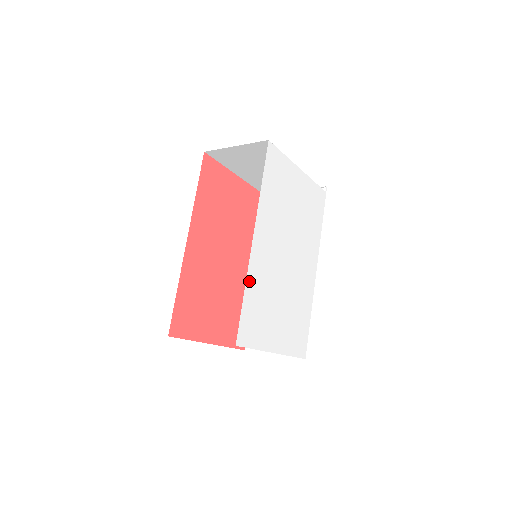
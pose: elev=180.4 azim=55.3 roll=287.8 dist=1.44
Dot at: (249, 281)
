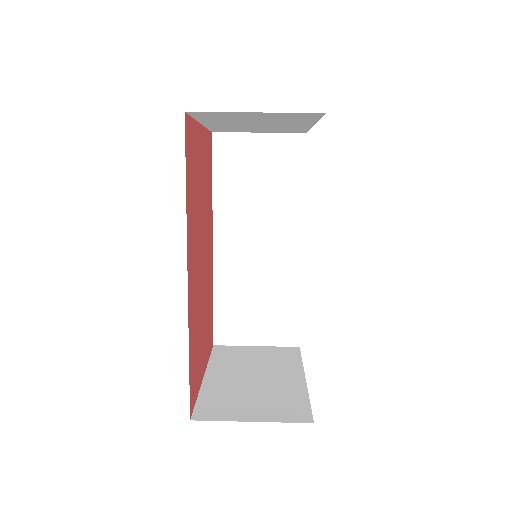
Dot at: occluded
